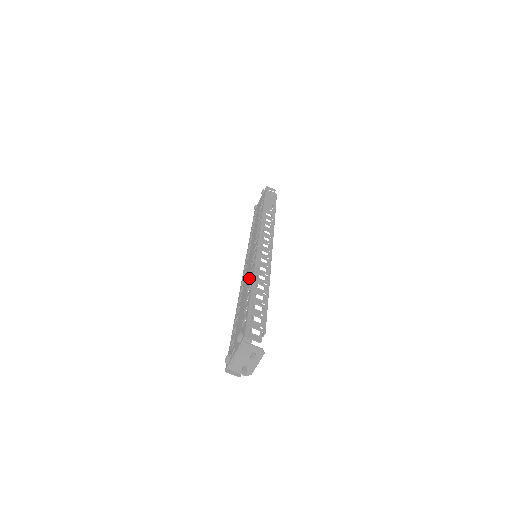
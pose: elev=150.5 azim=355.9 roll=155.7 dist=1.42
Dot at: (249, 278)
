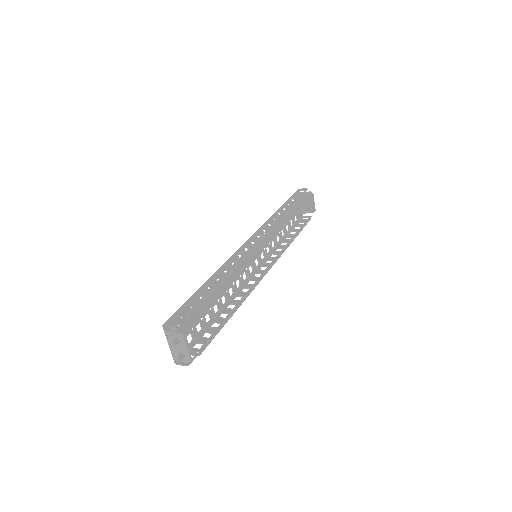
Dot at: occluded
